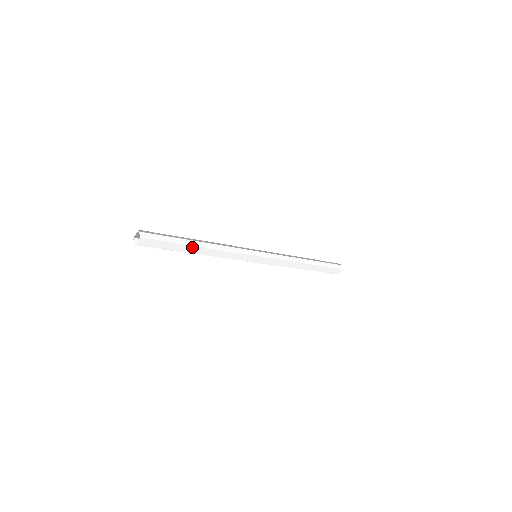
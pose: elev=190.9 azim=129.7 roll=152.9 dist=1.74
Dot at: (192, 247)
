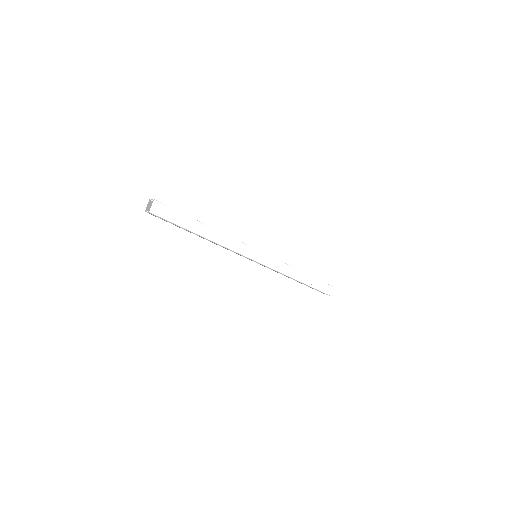
Dot at: (200, 225)
